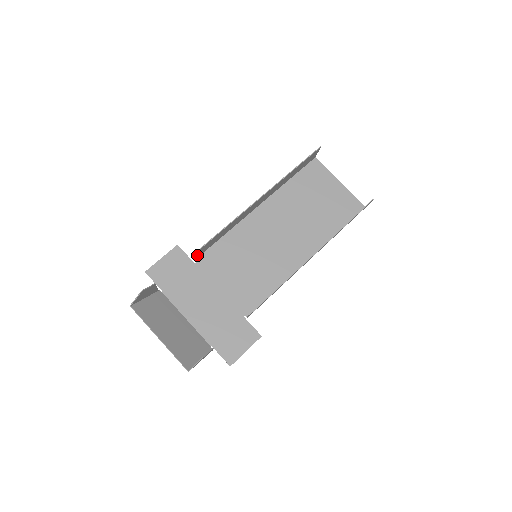
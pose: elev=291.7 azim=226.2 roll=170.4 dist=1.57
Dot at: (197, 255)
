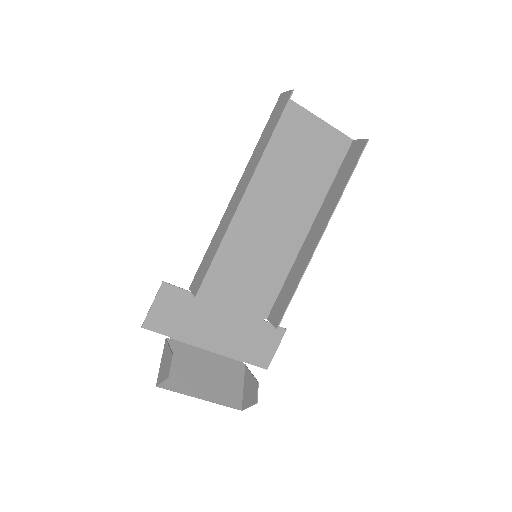
Dot at: (193, 287)
